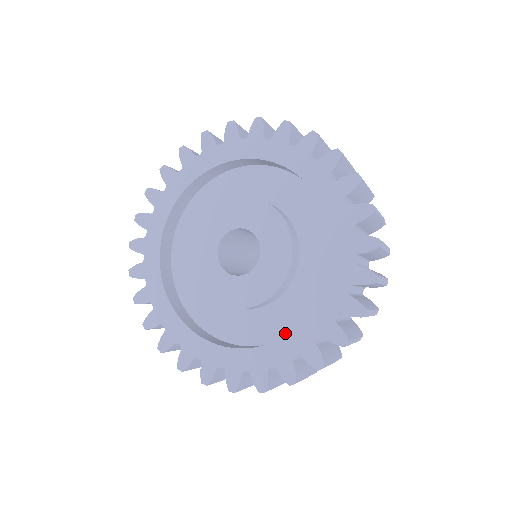
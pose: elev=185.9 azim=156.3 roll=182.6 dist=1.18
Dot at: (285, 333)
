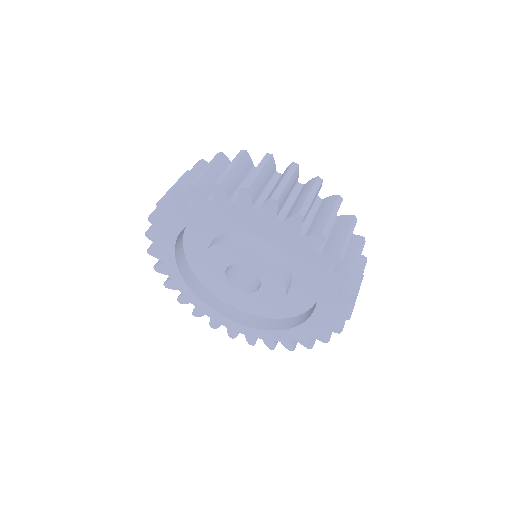
Dot at: (244, 310)
